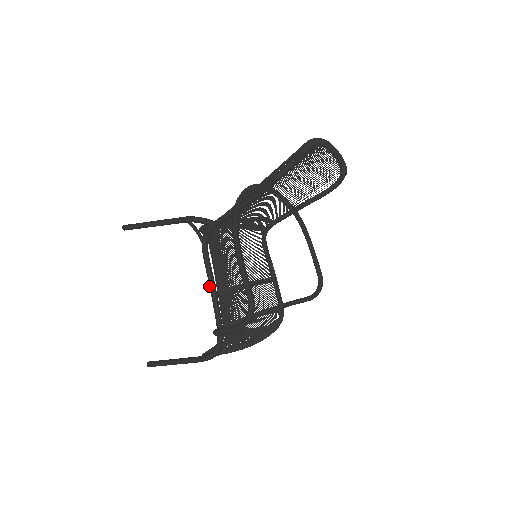
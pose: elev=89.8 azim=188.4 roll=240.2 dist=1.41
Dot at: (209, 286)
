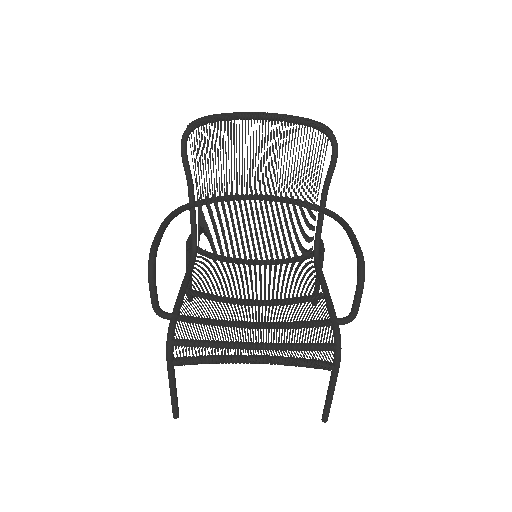
Dot at: occluded
